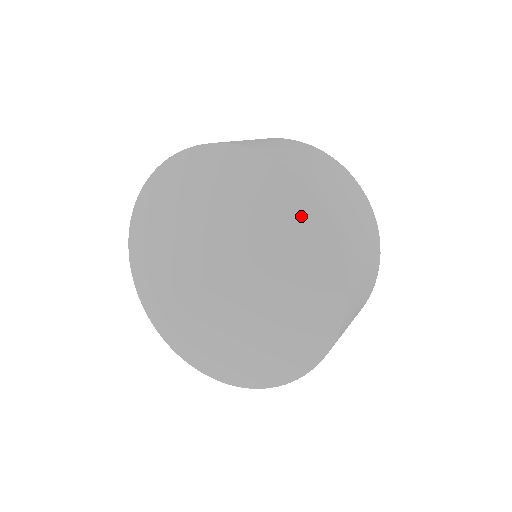
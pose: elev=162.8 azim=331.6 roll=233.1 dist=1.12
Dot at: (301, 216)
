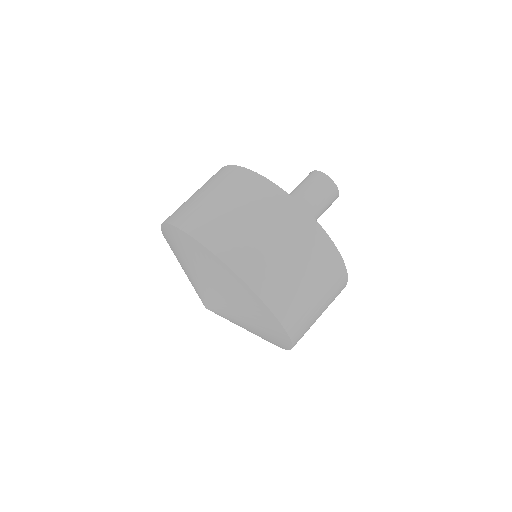
Dot at: (266, 319)
